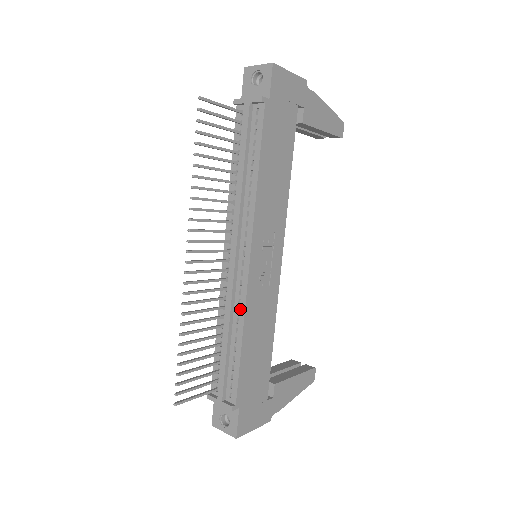
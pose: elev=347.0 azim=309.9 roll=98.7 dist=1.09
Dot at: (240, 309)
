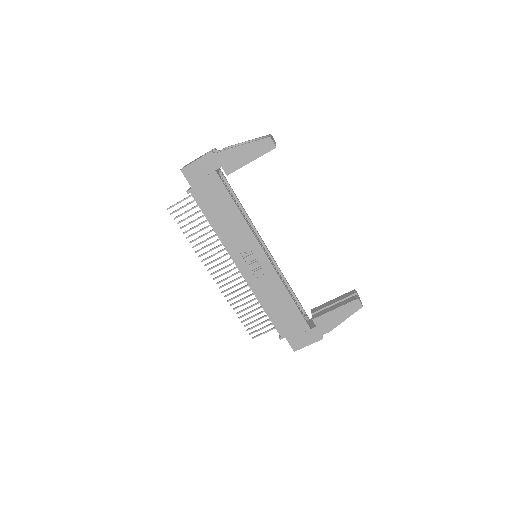
Dot at: (253, 291)
